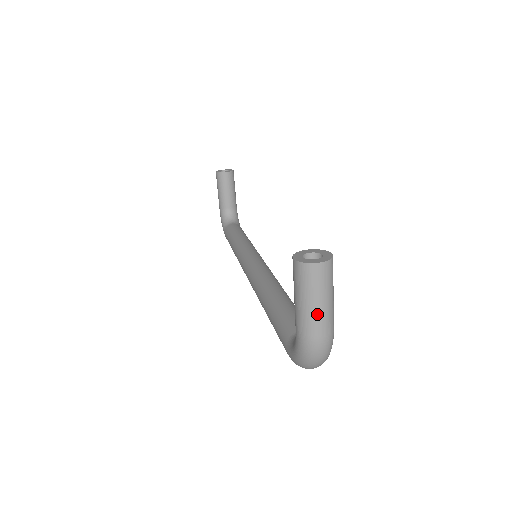
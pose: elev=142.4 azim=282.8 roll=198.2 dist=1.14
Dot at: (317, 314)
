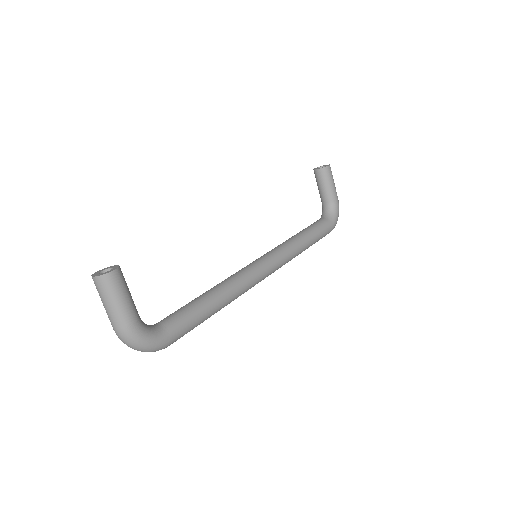
Dot at: (107, 312)
